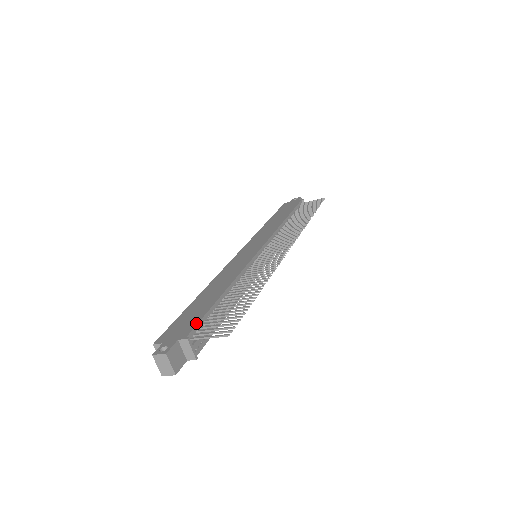
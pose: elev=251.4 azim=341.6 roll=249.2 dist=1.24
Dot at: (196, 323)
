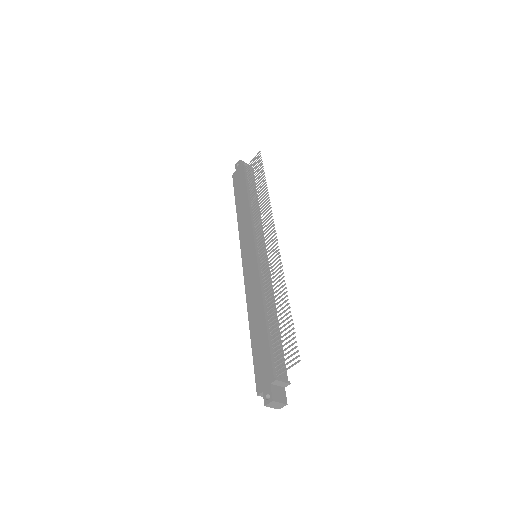
Dot at: (270, 361)
